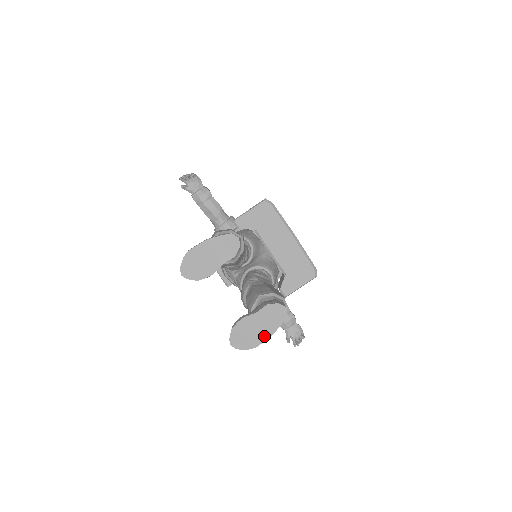
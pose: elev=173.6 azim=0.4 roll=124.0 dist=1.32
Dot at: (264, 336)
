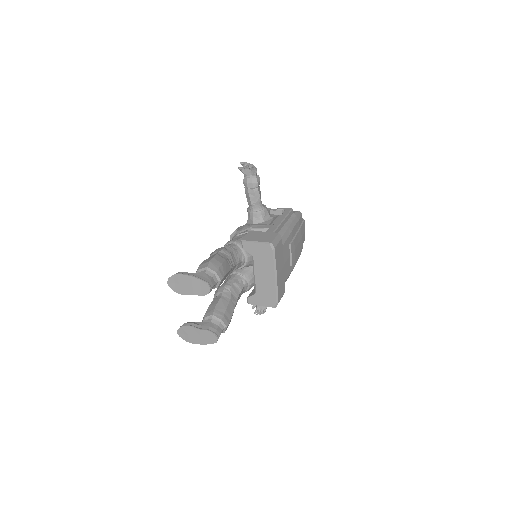
Dot at: (198, 342)
